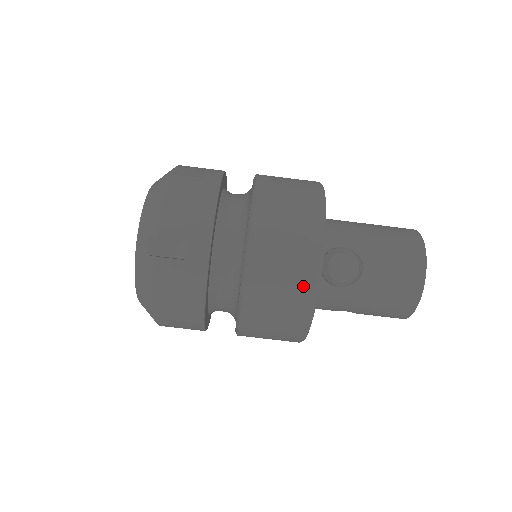
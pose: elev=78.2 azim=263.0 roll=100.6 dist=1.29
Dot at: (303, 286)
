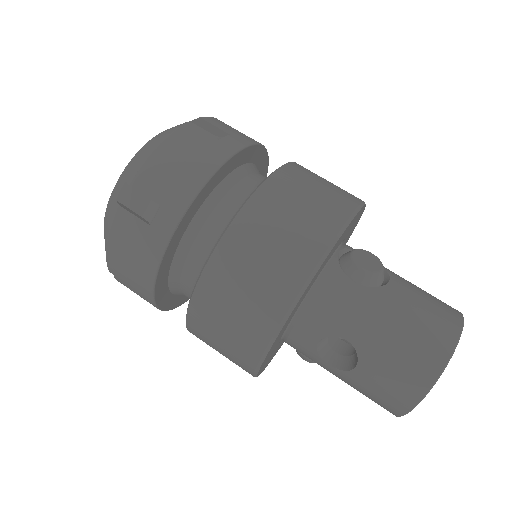
Dot at: (330, 214)
